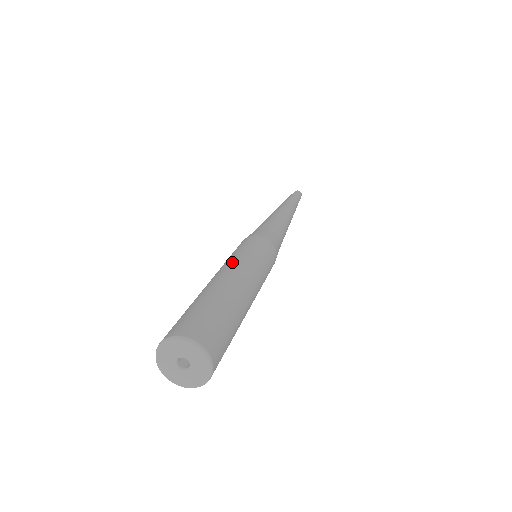
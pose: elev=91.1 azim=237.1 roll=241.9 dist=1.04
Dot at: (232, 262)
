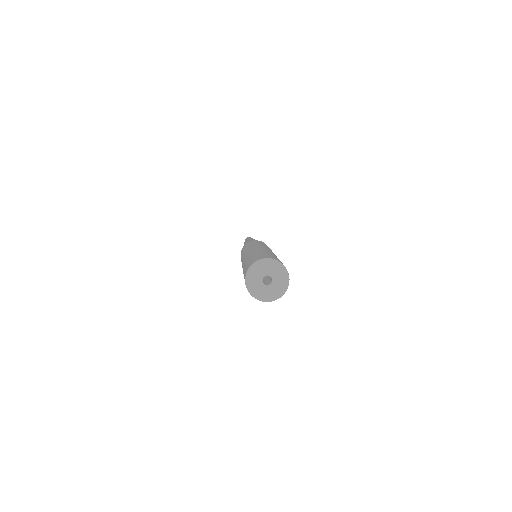
Dot at: (263, 245)
